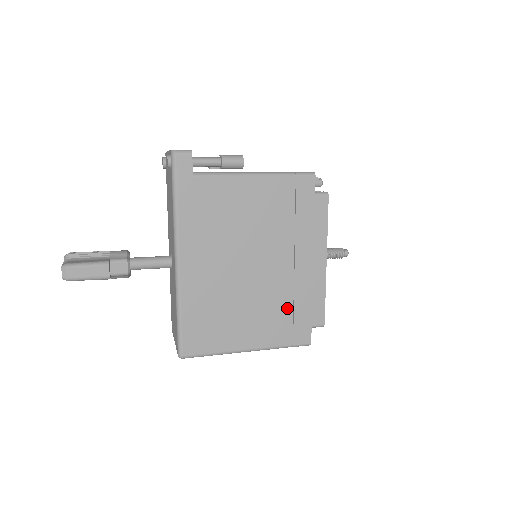
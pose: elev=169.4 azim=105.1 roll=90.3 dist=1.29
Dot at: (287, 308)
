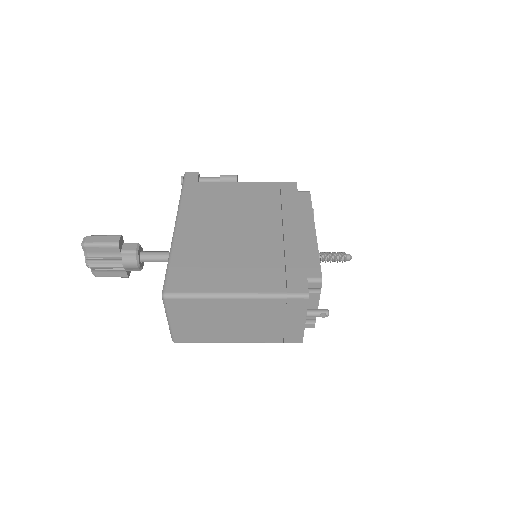
Dot at: (278, 262)
